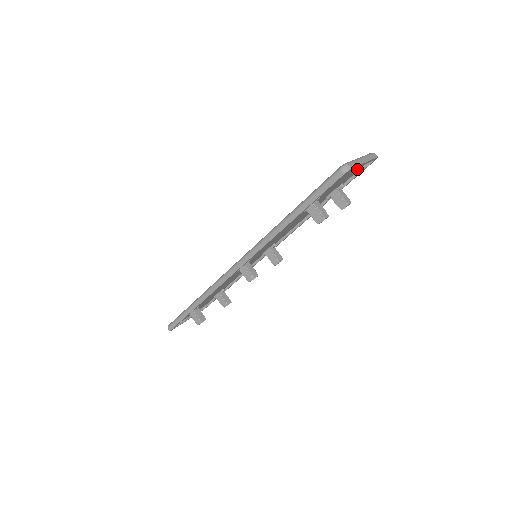
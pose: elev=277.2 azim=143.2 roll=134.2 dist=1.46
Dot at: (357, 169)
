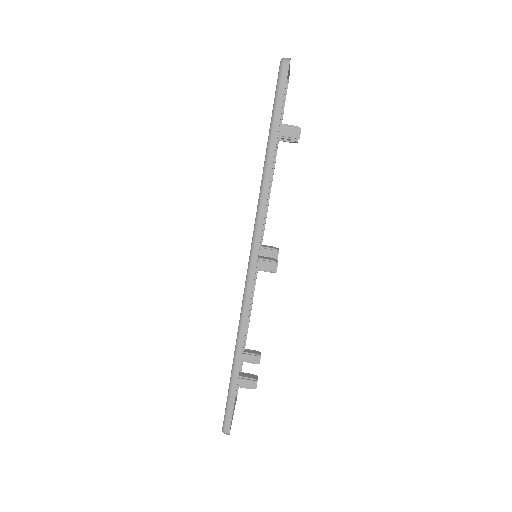
Dot at: occluded
